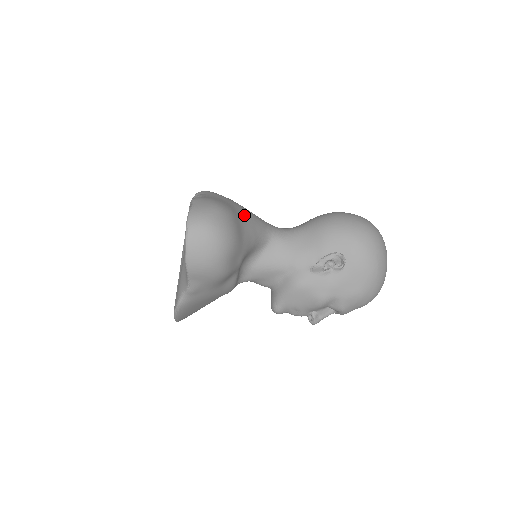
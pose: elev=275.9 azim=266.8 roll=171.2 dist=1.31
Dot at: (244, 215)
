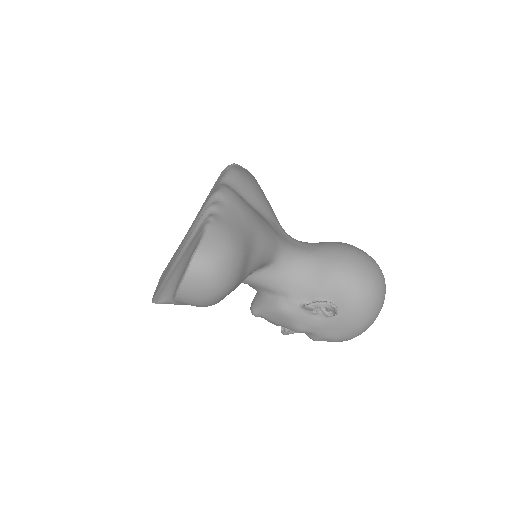
Dot at: (257, 243)
